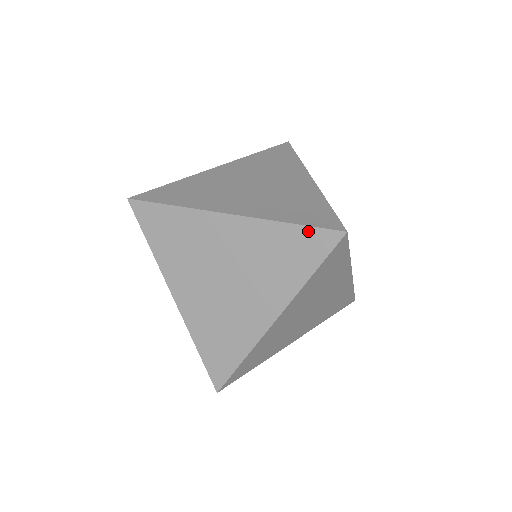
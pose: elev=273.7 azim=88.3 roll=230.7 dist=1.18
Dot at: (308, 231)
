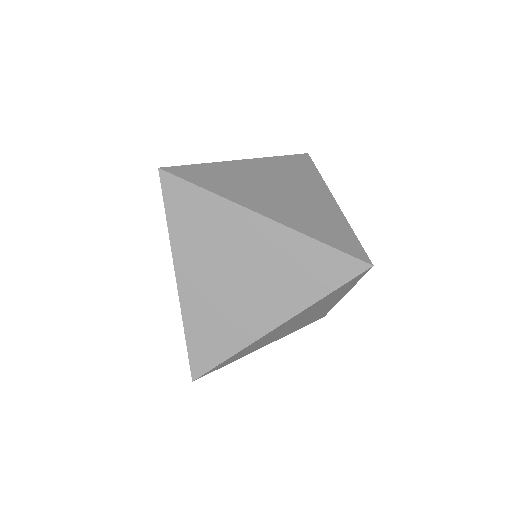
Dot at: (337, 254)
